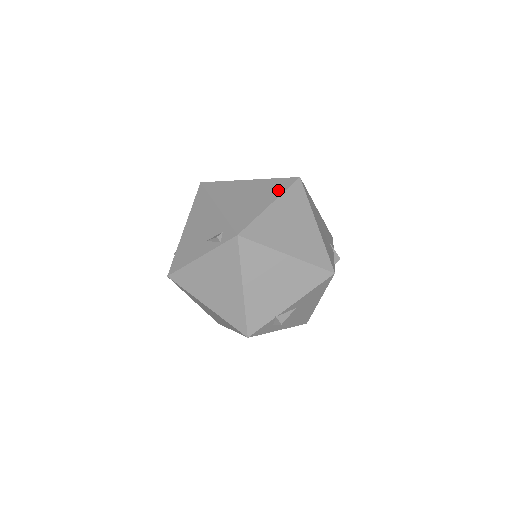
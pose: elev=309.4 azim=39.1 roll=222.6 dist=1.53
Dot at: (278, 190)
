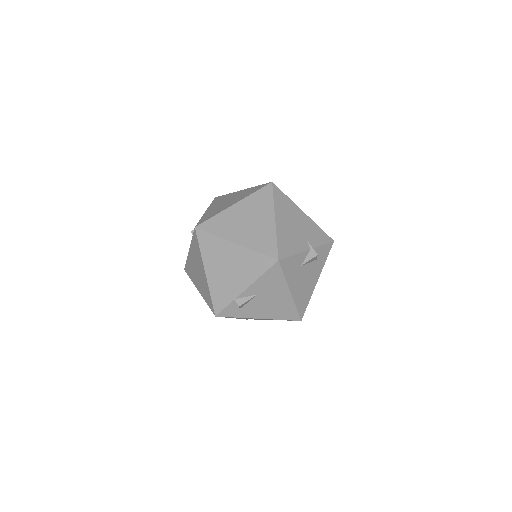
Dot at: (249, 194)
